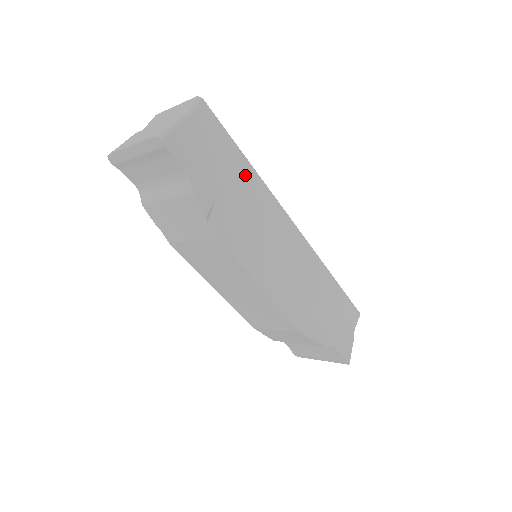
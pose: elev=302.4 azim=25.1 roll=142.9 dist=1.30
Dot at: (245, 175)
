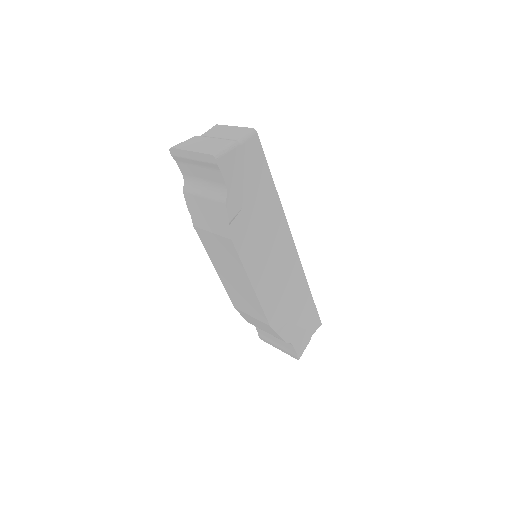
Dot at: (269, 196)
